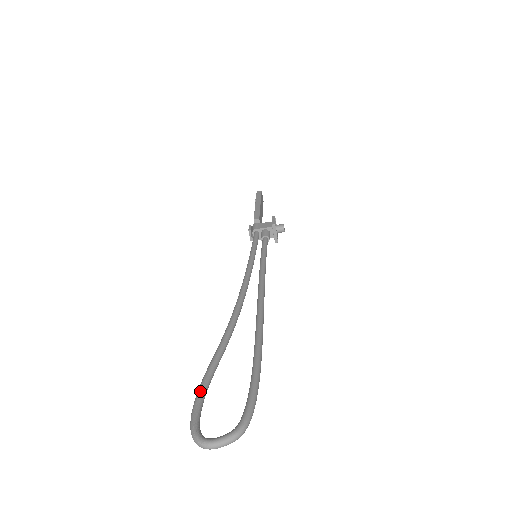
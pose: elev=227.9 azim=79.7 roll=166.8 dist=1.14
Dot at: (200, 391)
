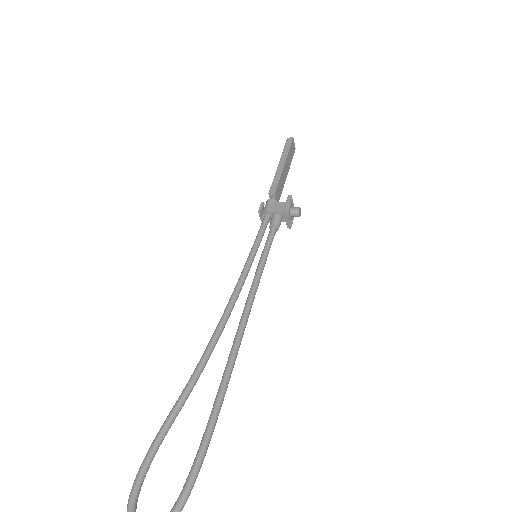
Dot at: (146, 458)
